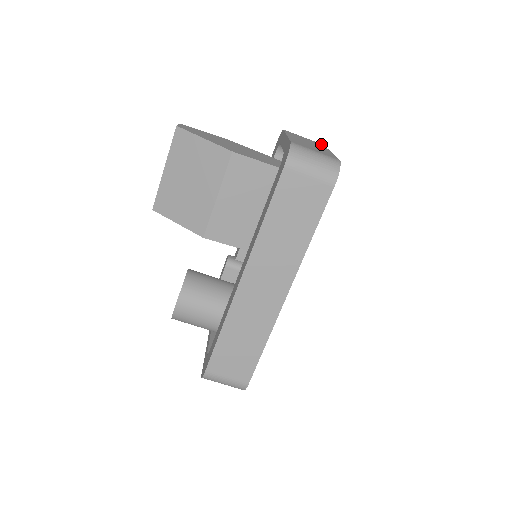
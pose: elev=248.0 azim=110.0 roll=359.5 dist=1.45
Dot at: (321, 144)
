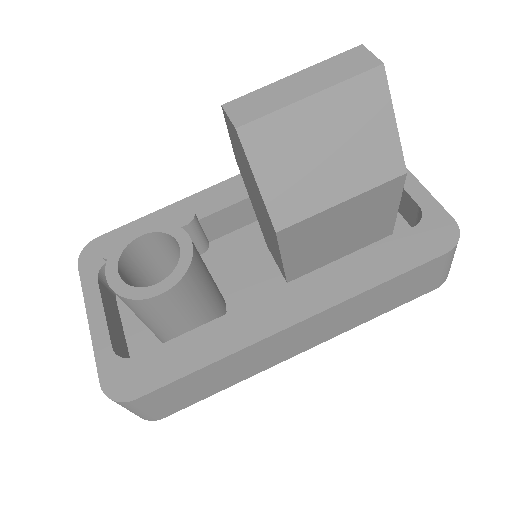
Dot at: occluded
